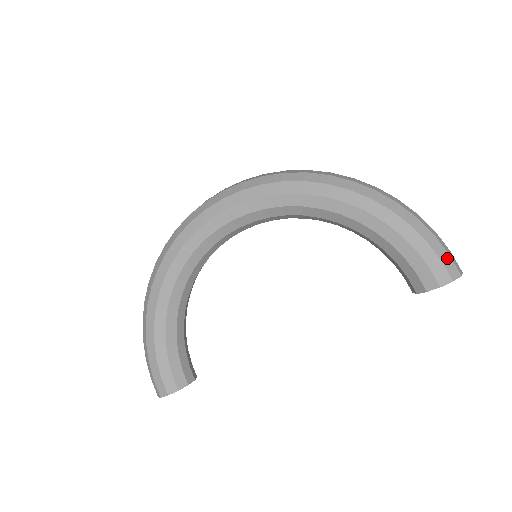
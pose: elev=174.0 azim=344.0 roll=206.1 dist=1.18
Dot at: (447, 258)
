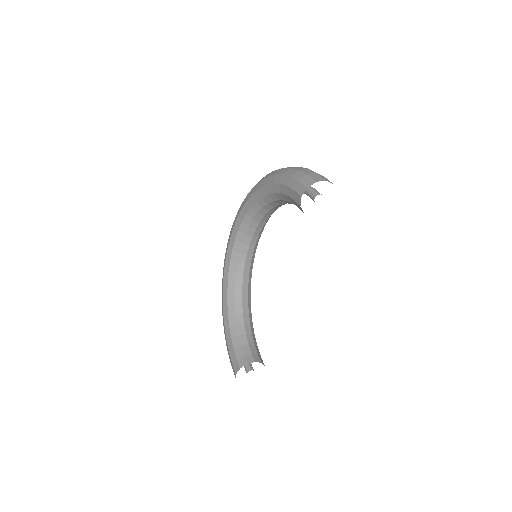
Dot at: (305, 177)
